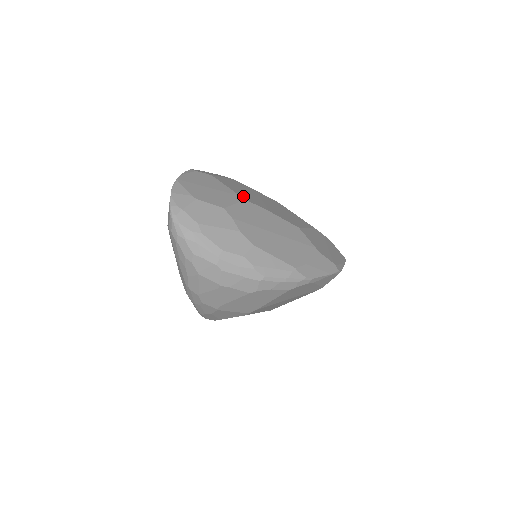
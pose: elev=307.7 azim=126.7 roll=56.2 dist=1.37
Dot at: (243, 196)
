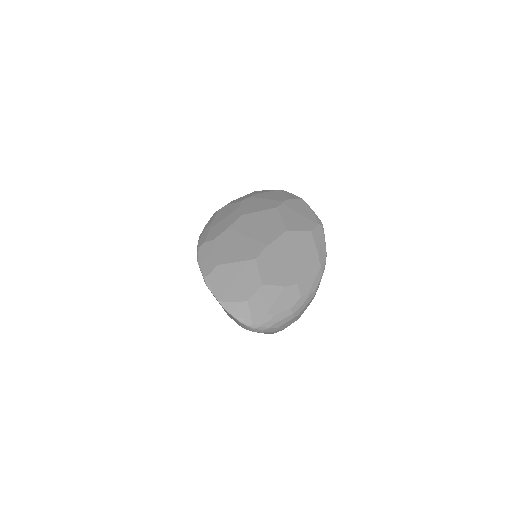
Dot at: (249, 256)
